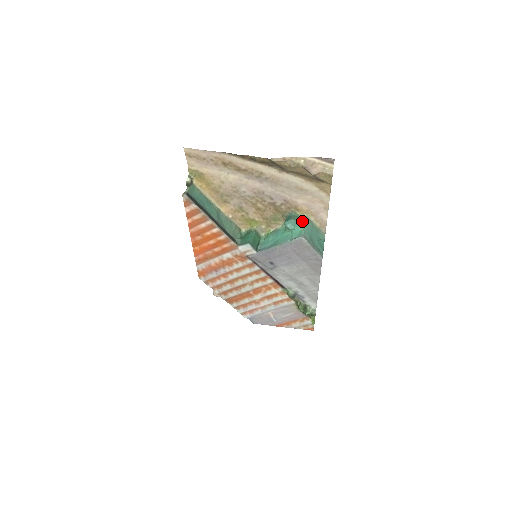
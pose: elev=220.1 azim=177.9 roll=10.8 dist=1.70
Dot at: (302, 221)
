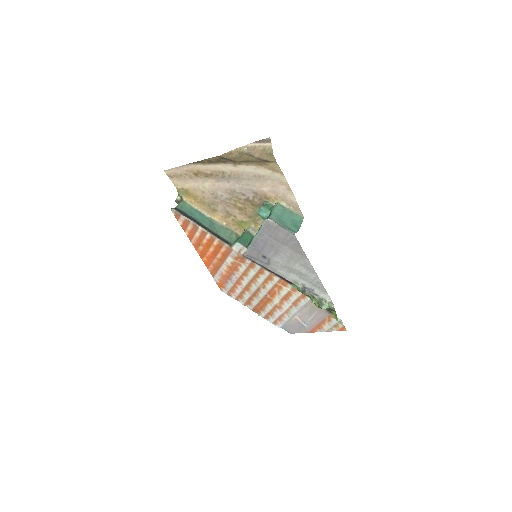
Dot at: (273, 207)
